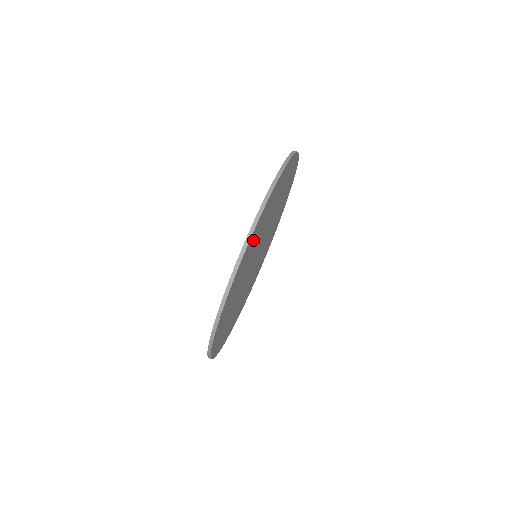
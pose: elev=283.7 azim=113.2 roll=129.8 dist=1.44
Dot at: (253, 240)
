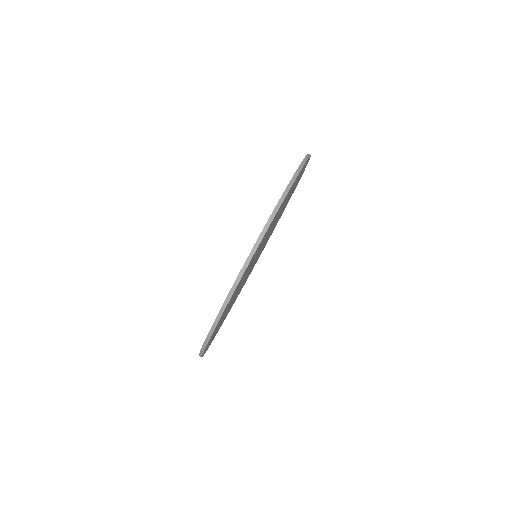
Dot at: (279, 210)
